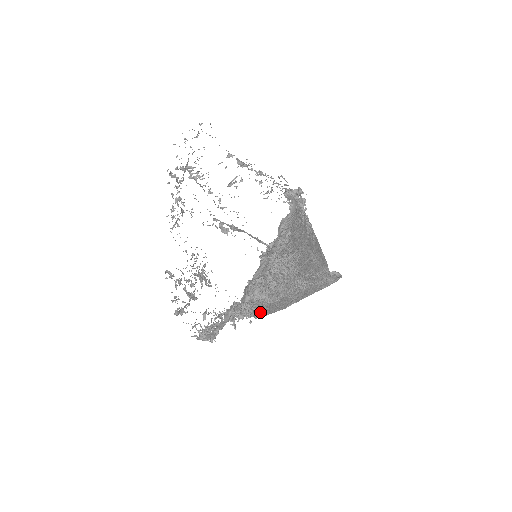
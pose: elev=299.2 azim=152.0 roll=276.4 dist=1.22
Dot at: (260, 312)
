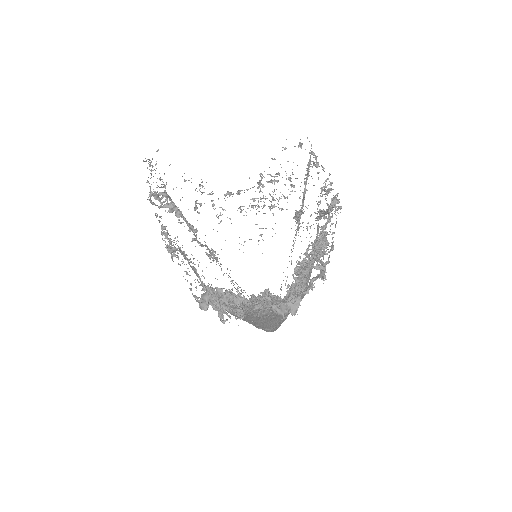
Dot at: (309, 275)
